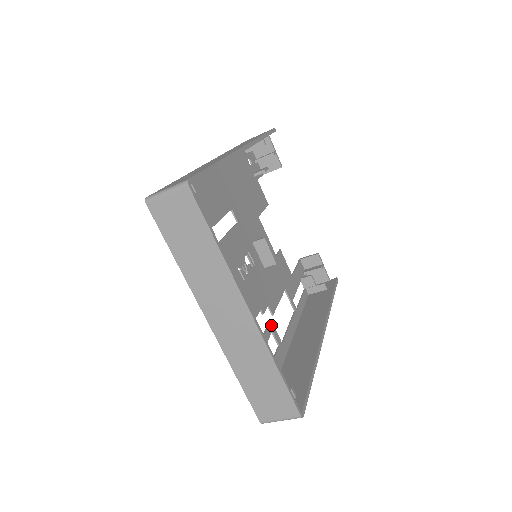
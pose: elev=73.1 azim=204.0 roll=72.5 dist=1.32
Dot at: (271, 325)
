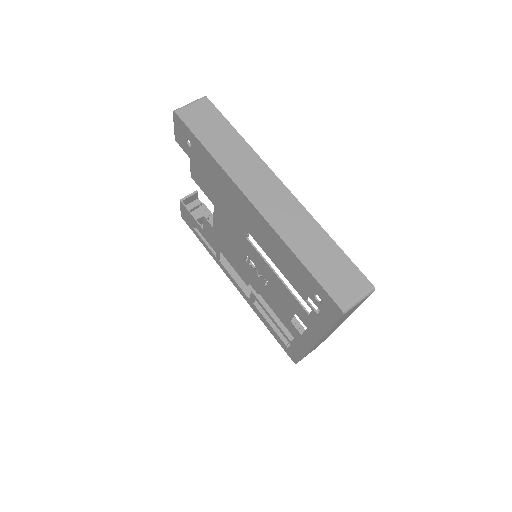
Dot at: (254, 295)
